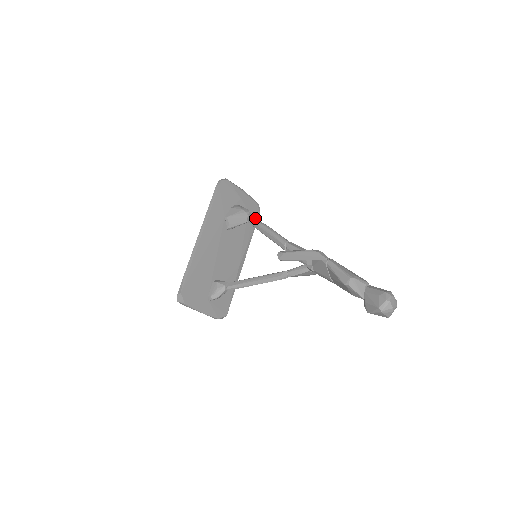
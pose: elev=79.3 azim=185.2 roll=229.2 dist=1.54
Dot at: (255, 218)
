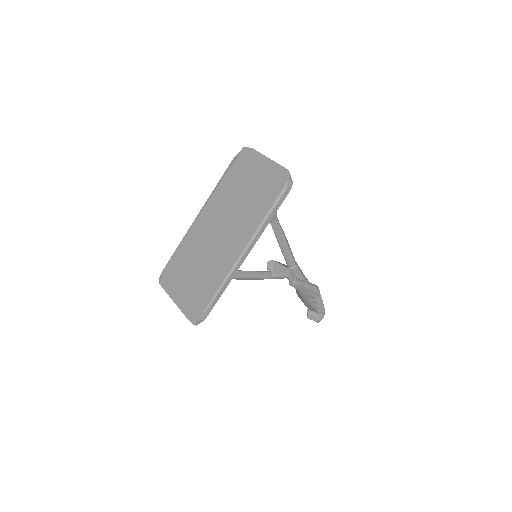
Dot at: occluded
